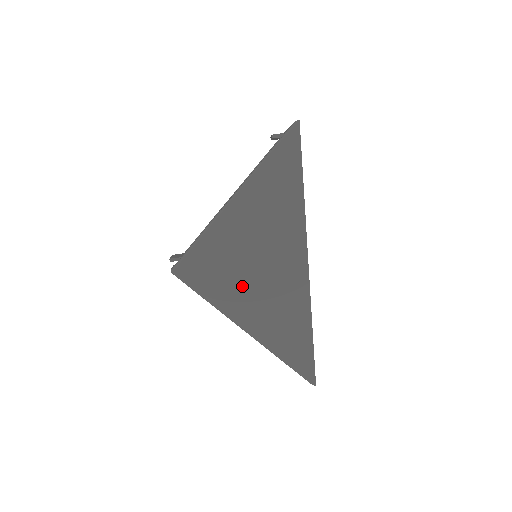
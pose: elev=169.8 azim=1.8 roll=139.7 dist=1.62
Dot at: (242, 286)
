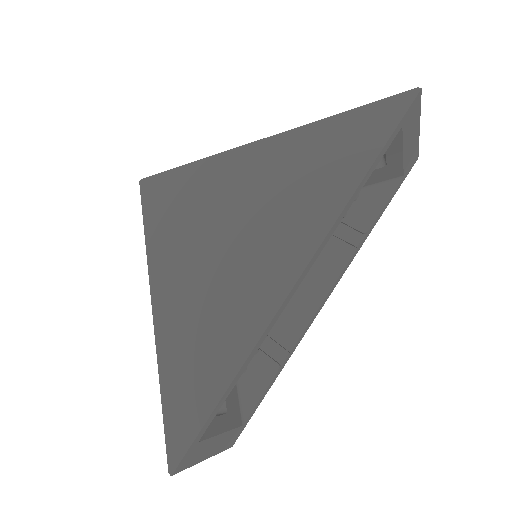
Dot at: (194, 253)
